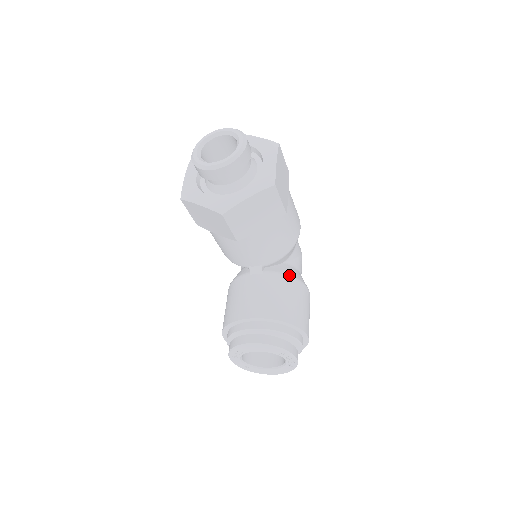
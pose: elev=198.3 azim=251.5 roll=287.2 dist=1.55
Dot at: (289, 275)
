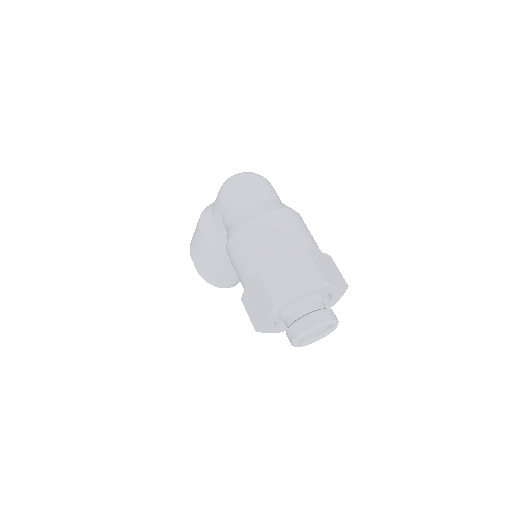
Dot at: occluded
